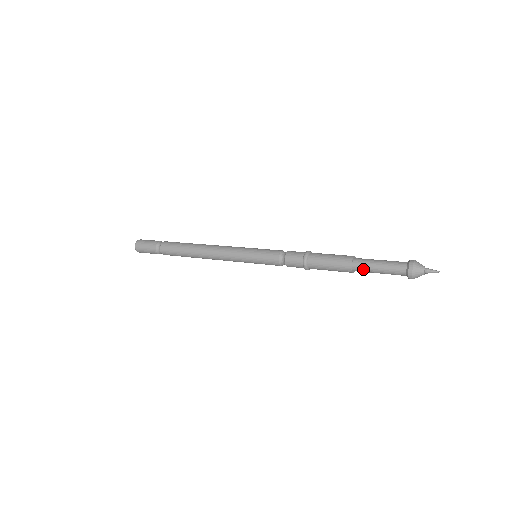
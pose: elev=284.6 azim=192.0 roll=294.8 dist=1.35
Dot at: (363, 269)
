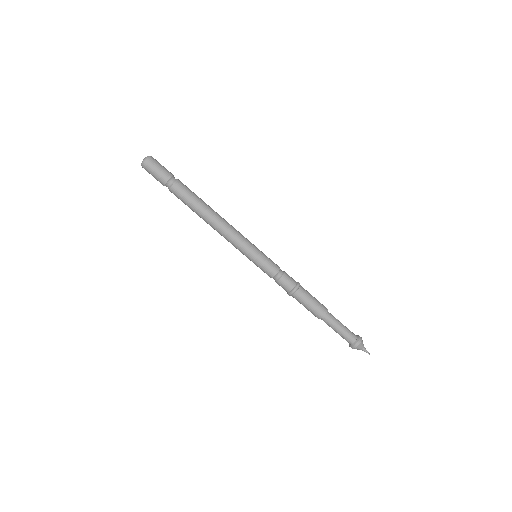
Dot at: (327, 324)
